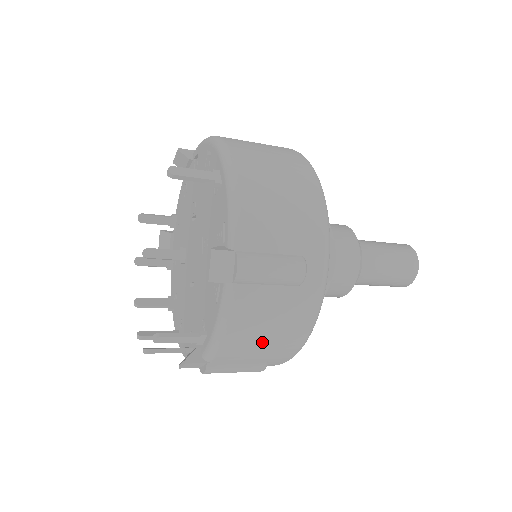
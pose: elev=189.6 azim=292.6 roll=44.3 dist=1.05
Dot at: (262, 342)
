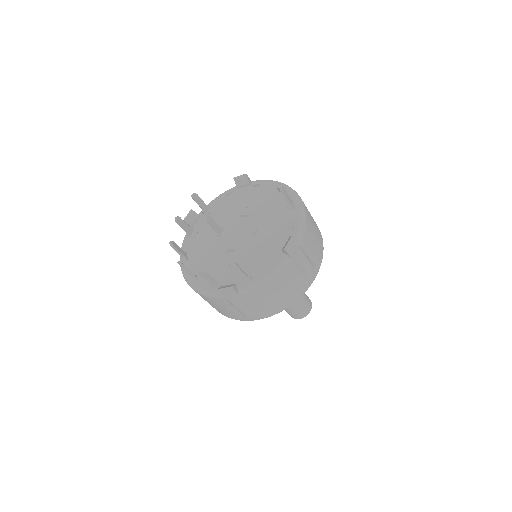
Dot at: (273, 297)
